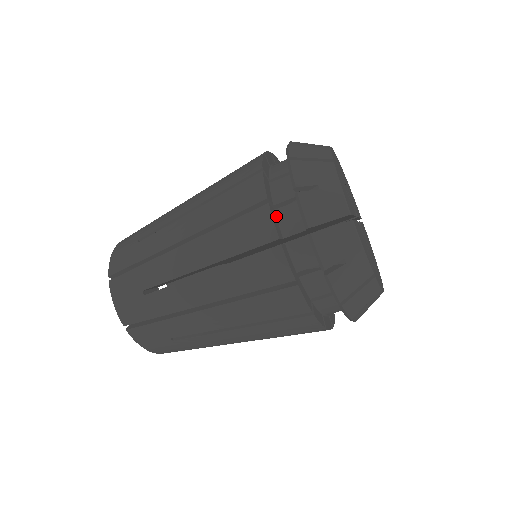
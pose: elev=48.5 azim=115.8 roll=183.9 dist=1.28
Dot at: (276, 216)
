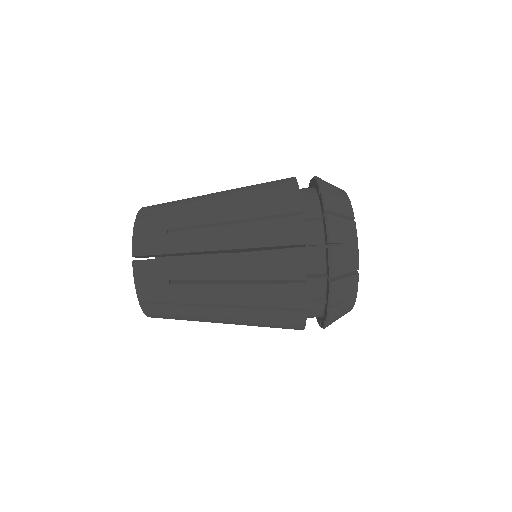
Dot at: occluded
